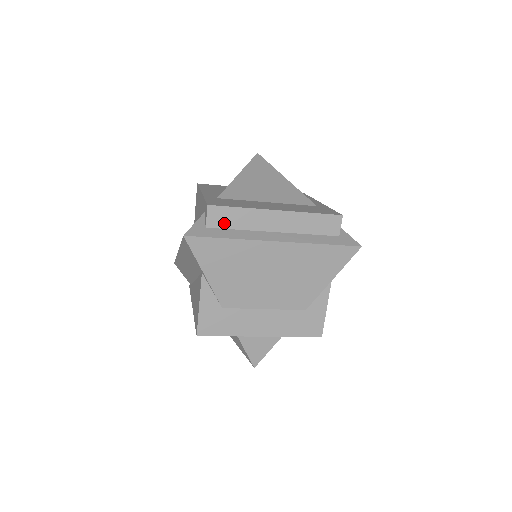
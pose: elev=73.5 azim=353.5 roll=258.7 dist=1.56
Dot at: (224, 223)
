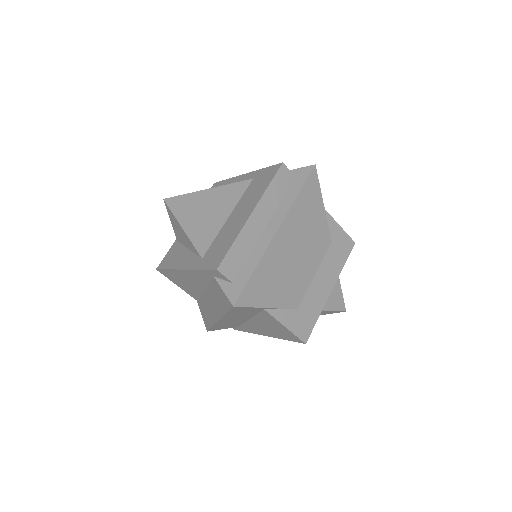
Dot at: (237, 265)
